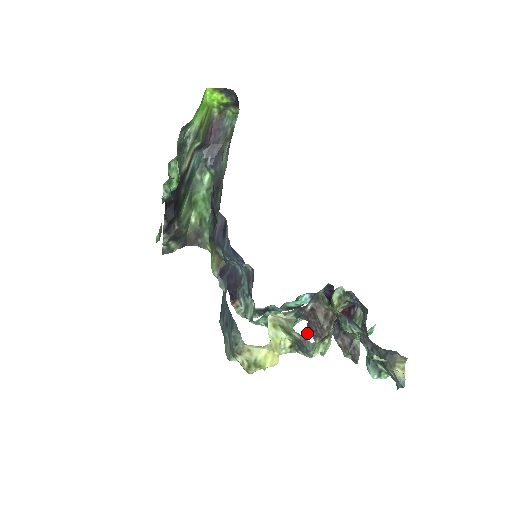
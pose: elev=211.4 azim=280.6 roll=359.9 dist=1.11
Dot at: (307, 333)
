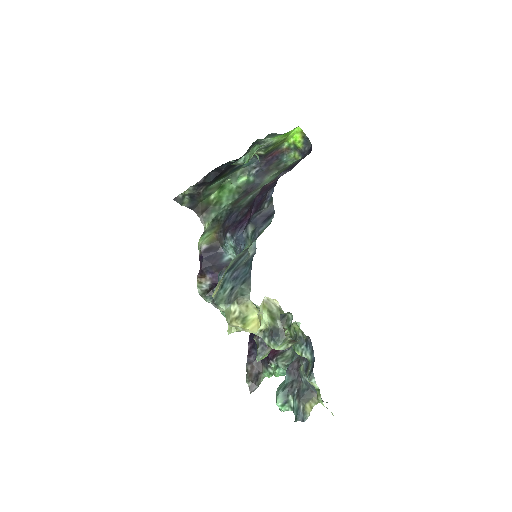
Dot at: (254, 337)
